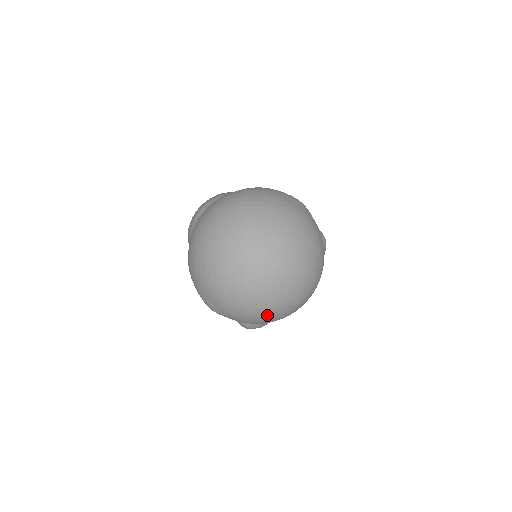
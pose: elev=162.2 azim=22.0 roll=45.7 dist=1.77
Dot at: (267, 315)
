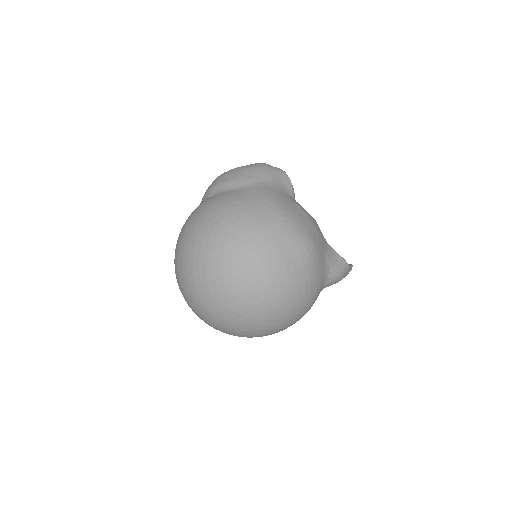
Dot at: occluded
